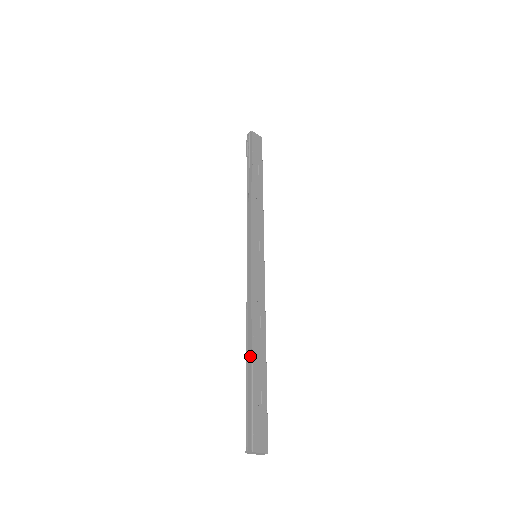
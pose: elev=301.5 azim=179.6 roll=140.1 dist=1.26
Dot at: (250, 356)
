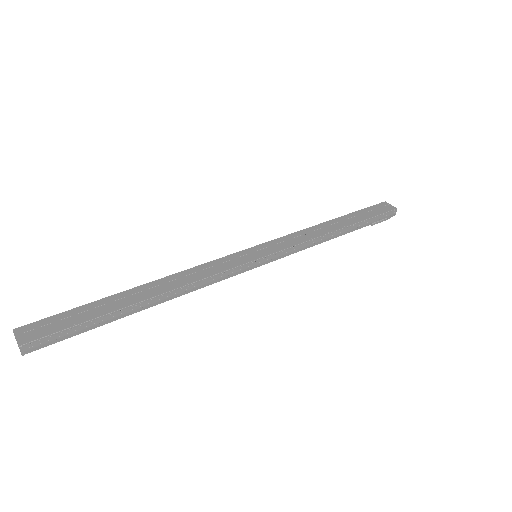
Dot at: (130, 291)
